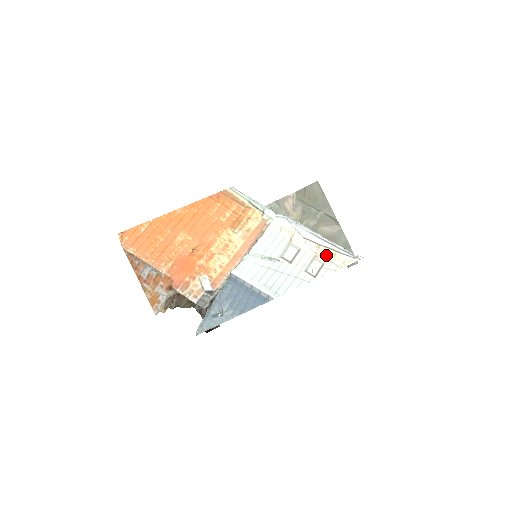
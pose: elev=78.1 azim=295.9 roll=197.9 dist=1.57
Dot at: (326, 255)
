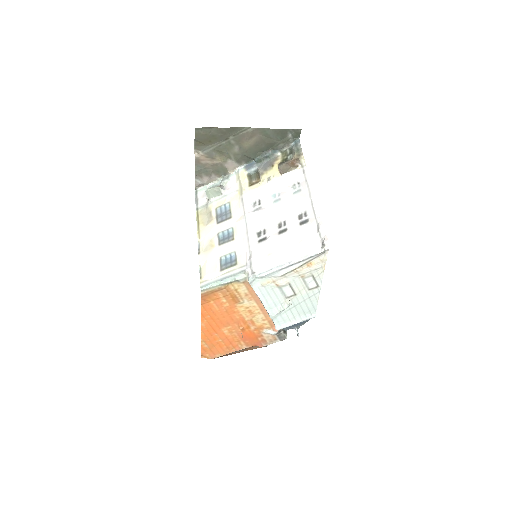
Dot at: (307, 270)
